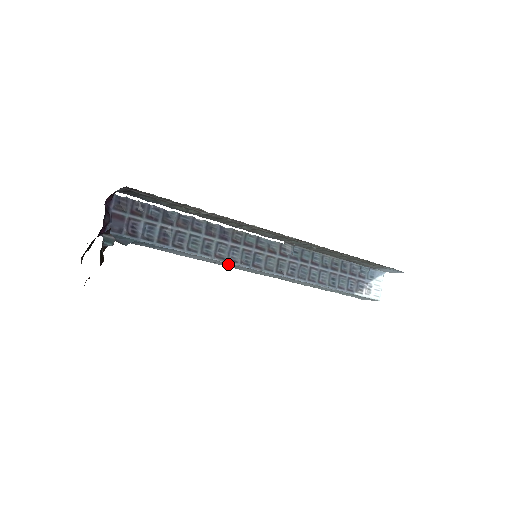
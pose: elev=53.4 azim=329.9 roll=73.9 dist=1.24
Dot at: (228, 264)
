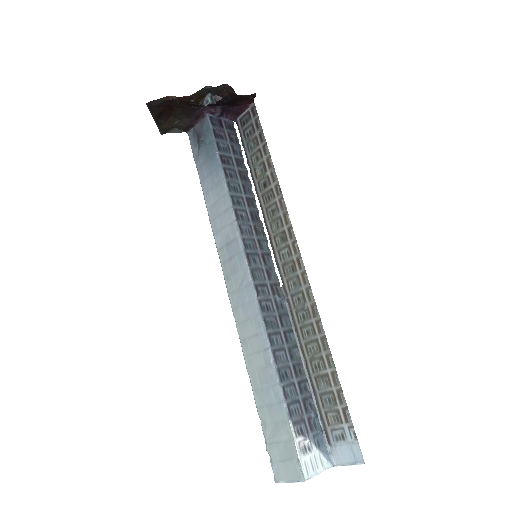
Dot at: (232, 234)
